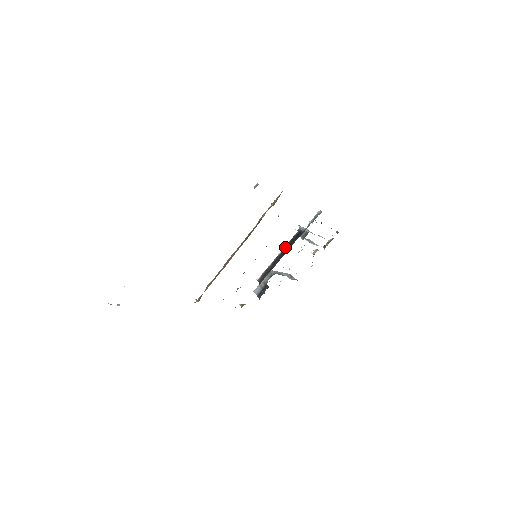
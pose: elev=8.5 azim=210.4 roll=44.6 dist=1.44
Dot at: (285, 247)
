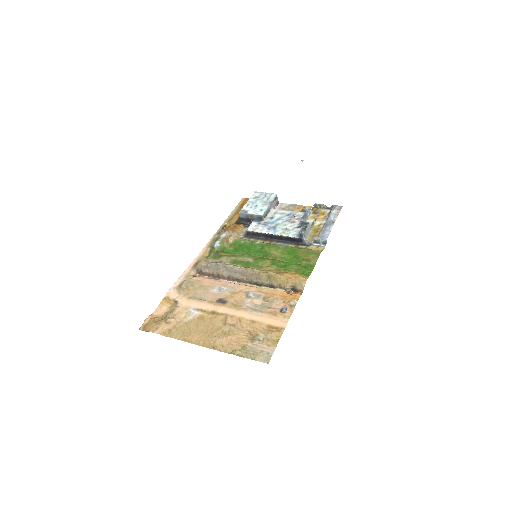
Dot at: (283, 236)
